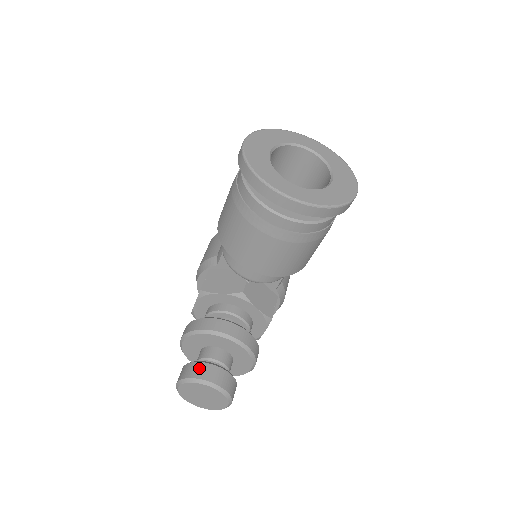
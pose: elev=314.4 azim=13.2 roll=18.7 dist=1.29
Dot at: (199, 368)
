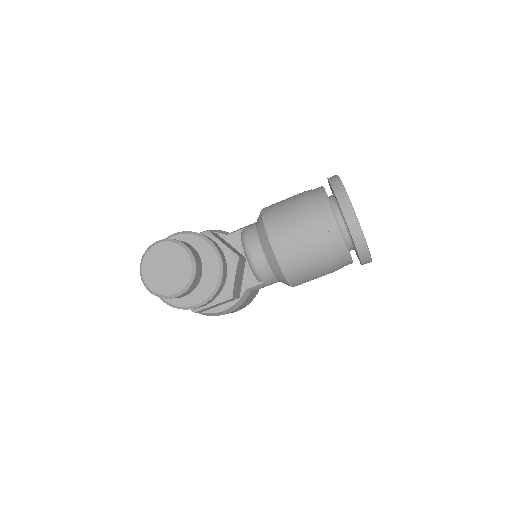
Dot at: (190, 246)
